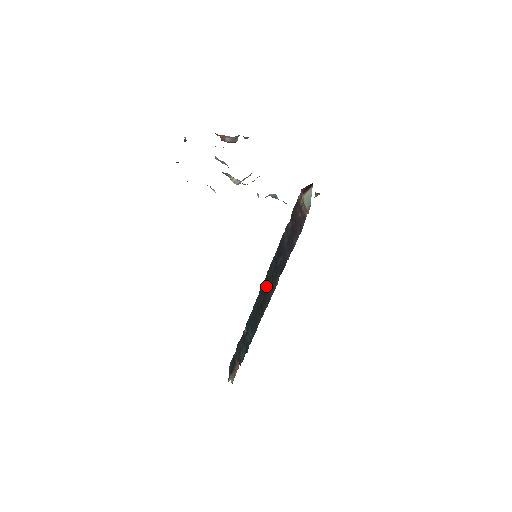
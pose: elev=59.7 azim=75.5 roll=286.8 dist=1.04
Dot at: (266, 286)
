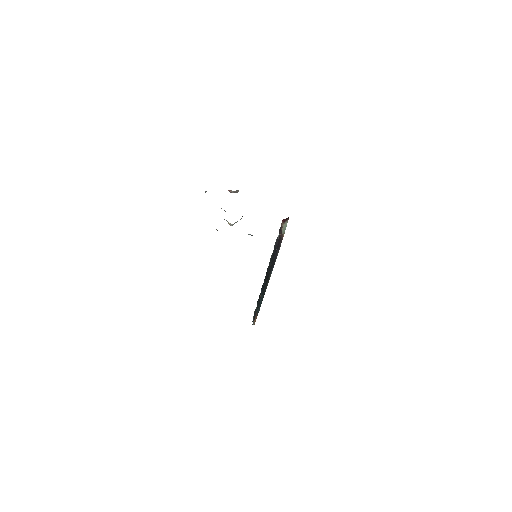
Dot at: (268, 271)
